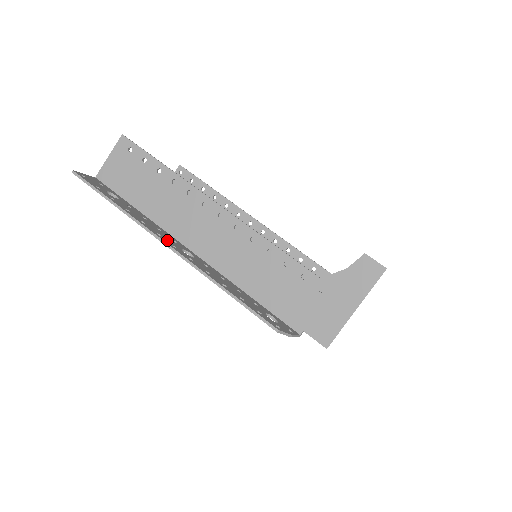
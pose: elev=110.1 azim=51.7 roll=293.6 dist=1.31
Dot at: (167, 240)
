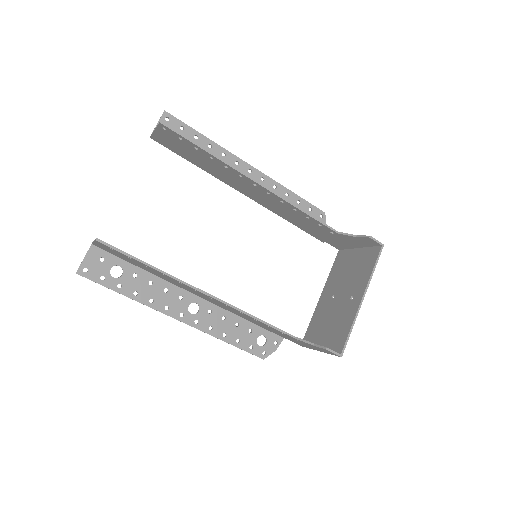
Dot at: (175, 309)
